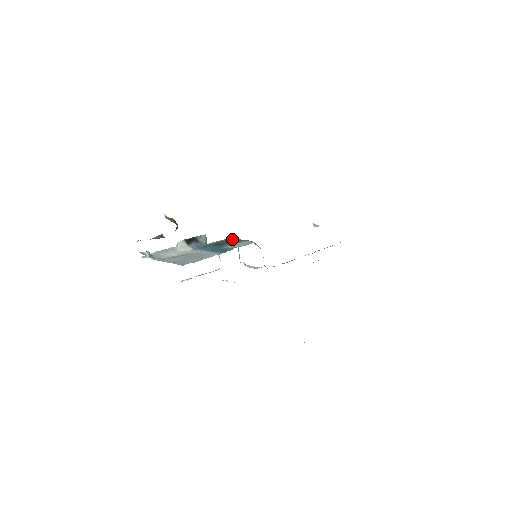
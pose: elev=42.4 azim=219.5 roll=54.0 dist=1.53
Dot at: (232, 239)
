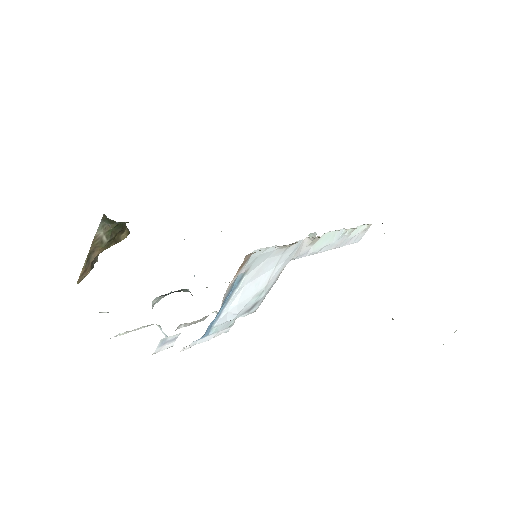
Dot at: occluded
